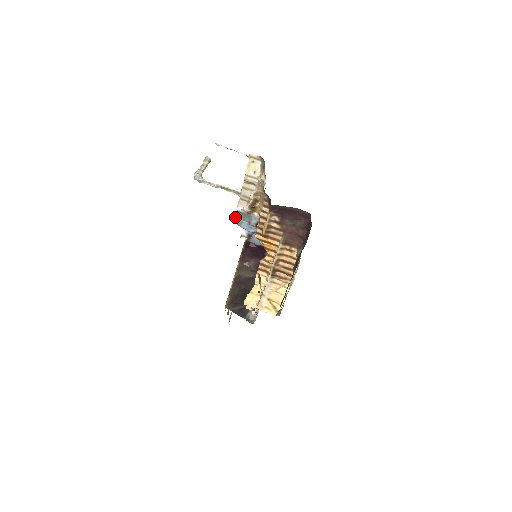
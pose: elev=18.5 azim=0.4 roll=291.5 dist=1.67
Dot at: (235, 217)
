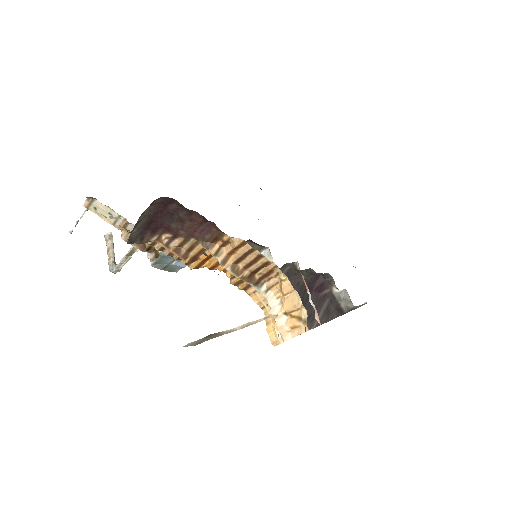
Dot at: (164, 269)
